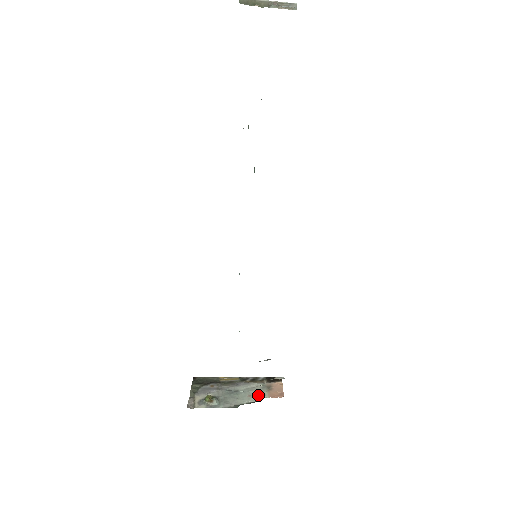
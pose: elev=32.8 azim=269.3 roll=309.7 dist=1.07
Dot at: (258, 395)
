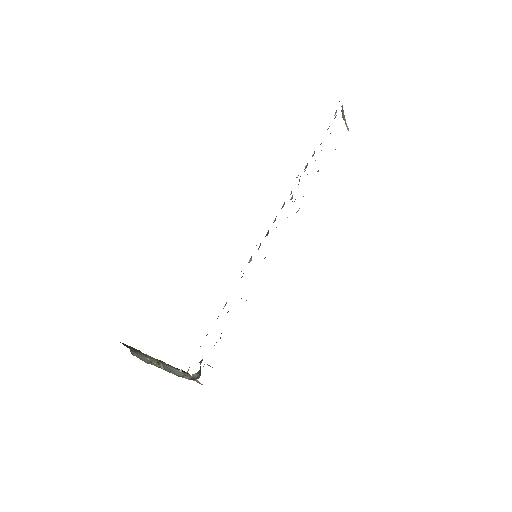
Dot at: (186, 376)
